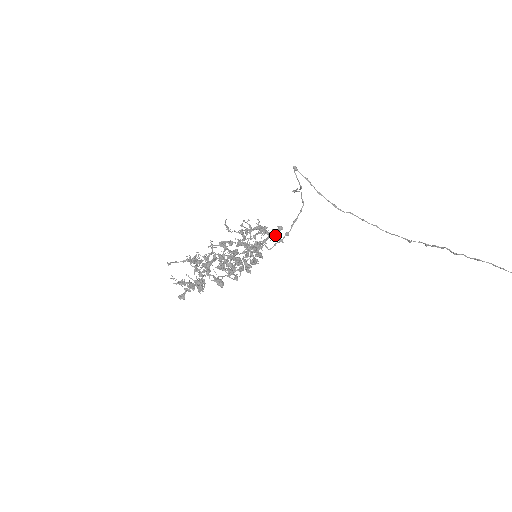
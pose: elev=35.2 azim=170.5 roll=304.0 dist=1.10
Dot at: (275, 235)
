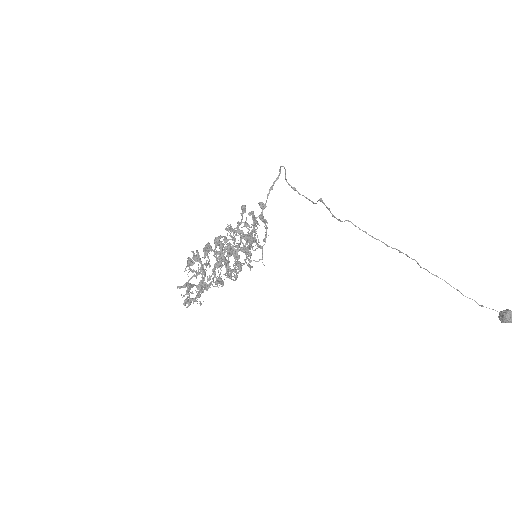
Dot at: (265, 223)
